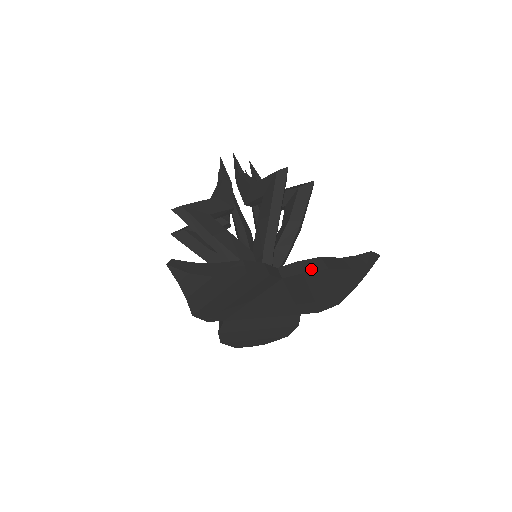
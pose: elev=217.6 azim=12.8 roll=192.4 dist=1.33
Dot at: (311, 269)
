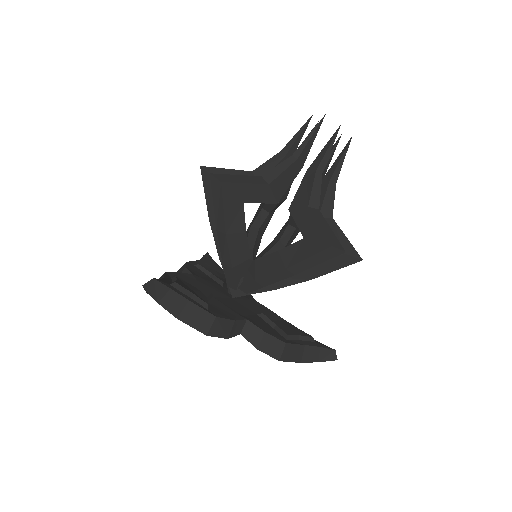
Dot at: (267, 351)
